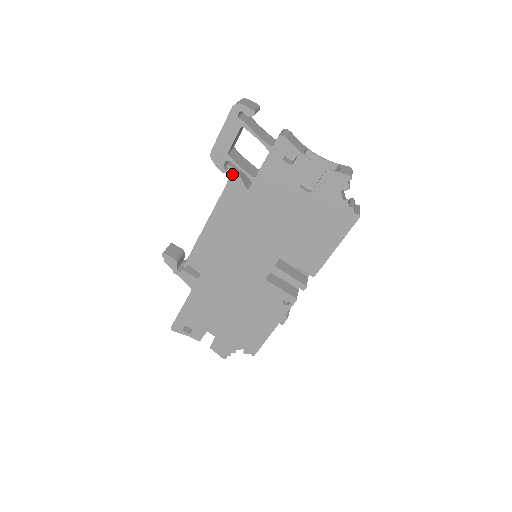
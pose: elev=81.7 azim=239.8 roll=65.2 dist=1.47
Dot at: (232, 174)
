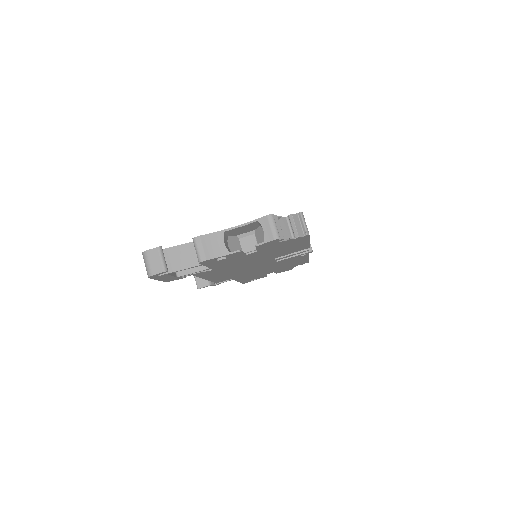
Dot at: (193, 275)
